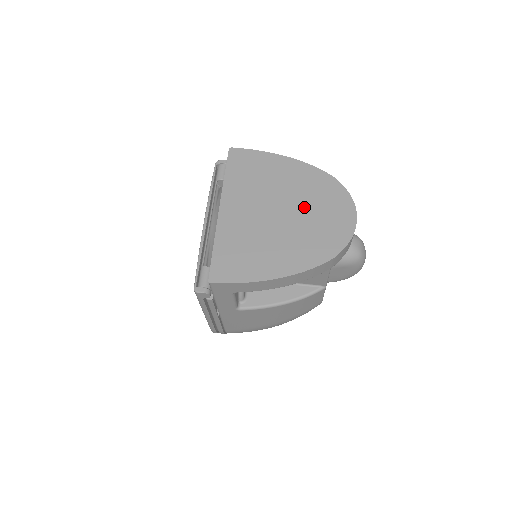
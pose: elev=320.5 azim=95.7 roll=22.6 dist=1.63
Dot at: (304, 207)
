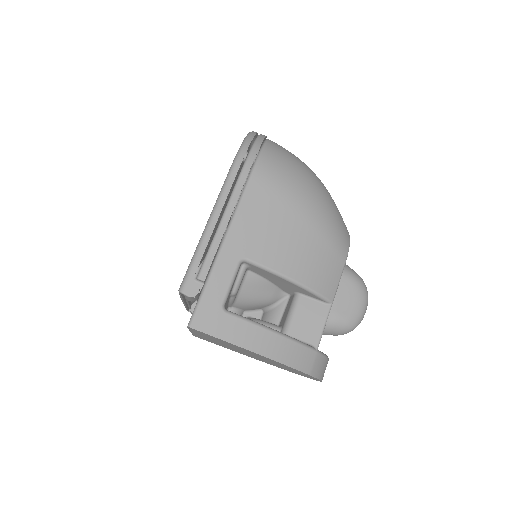
Dot at: occluded
